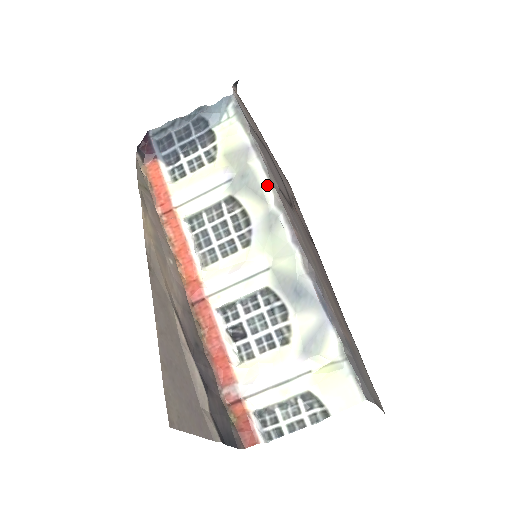
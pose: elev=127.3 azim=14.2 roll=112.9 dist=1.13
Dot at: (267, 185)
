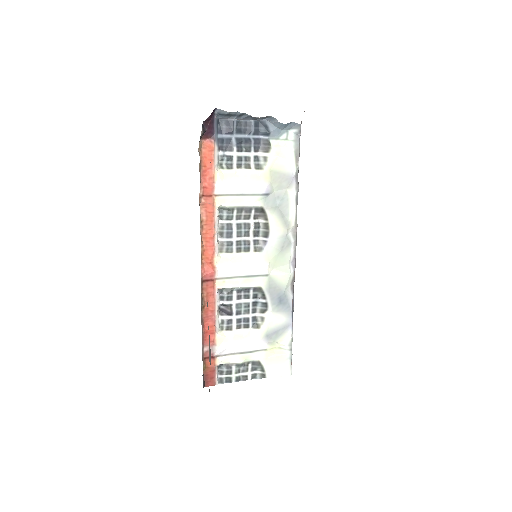
Dot at: (294, 216)
